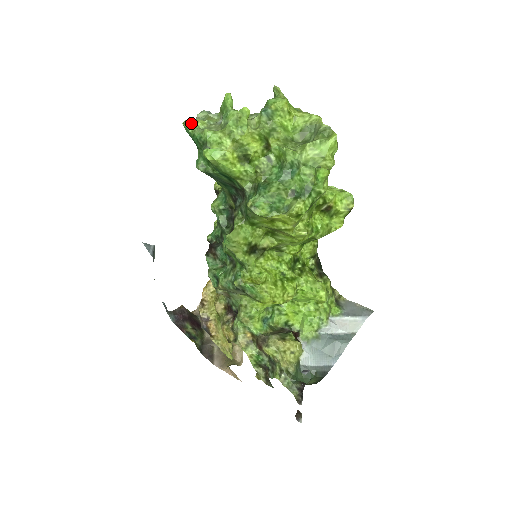
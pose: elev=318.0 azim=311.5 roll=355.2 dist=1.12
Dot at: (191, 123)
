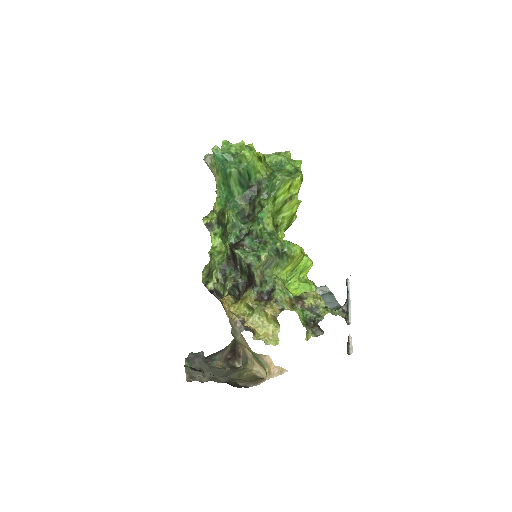
Dot at: (218, 148)
